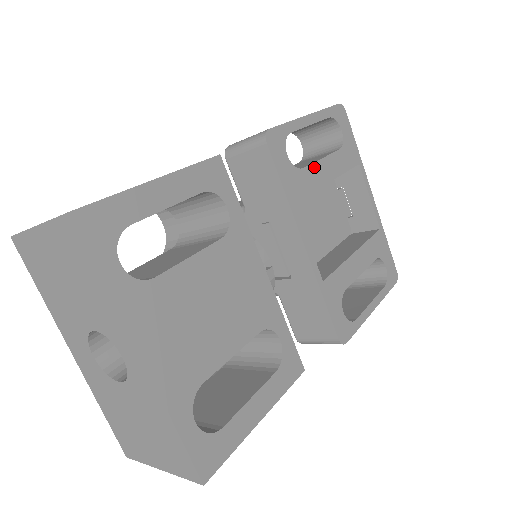
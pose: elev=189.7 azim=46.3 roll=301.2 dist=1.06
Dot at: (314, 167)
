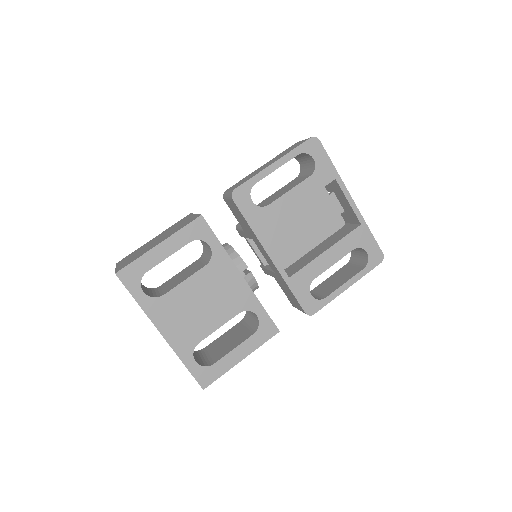
Dot at: (280, 200)
